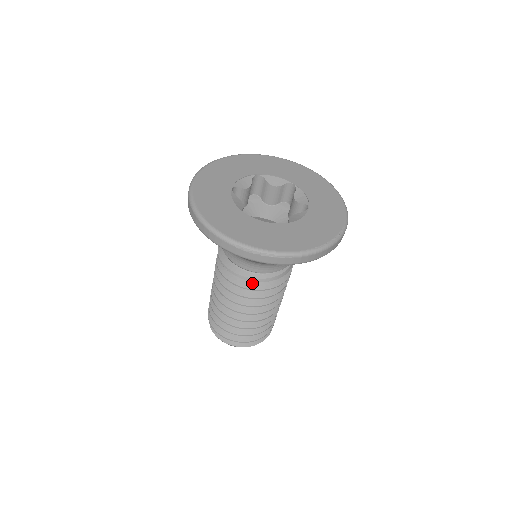
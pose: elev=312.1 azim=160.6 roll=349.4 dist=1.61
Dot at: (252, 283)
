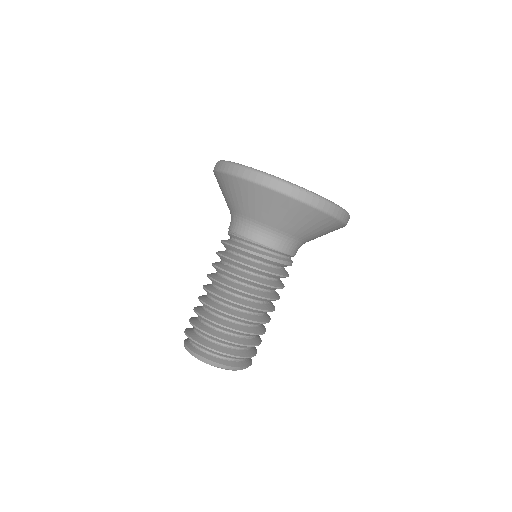
Dot at: (266, 267)
